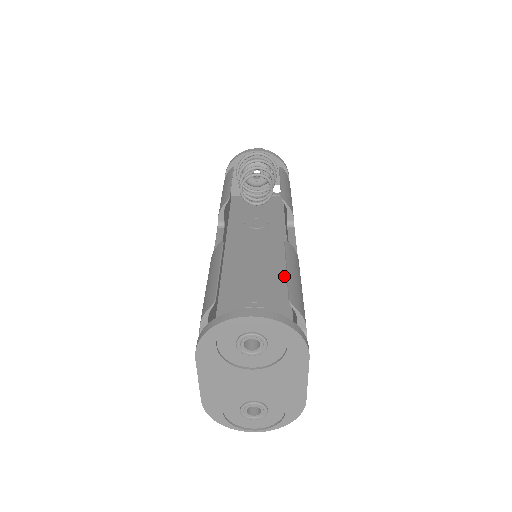
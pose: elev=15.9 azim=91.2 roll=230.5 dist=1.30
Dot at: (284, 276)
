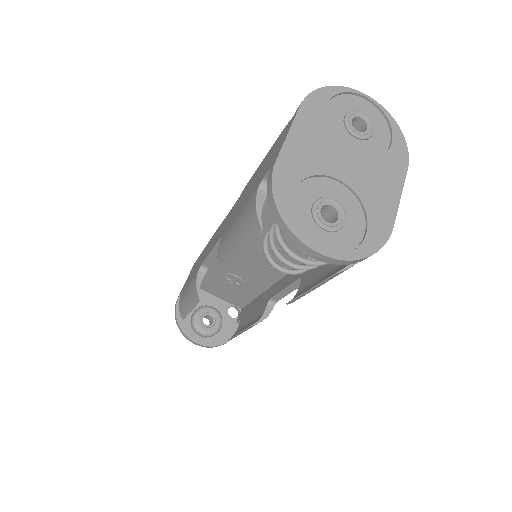
Dot at: occluded
